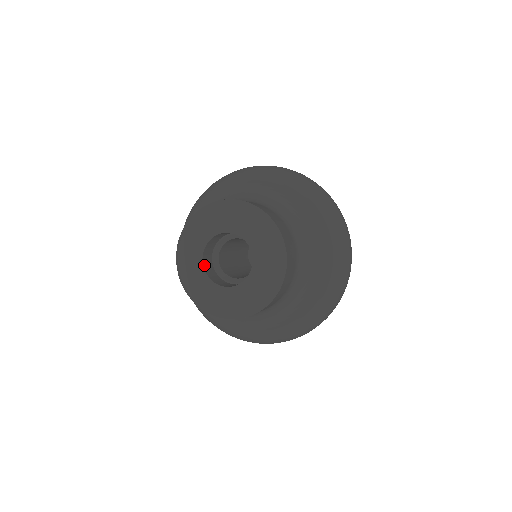
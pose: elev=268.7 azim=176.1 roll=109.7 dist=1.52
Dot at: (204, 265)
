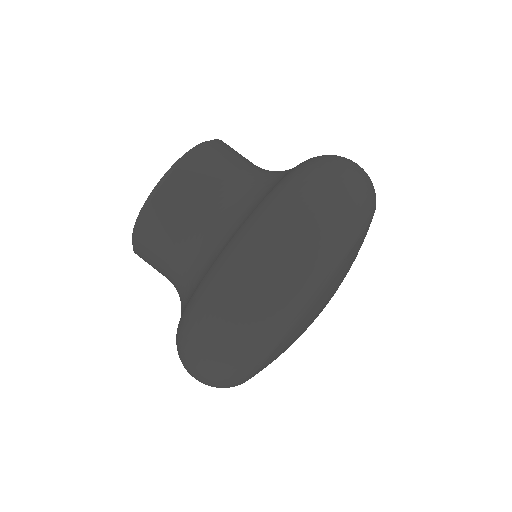
Dot at: occluded
